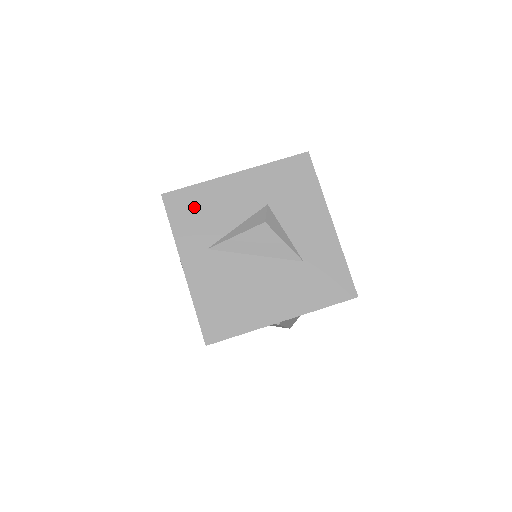
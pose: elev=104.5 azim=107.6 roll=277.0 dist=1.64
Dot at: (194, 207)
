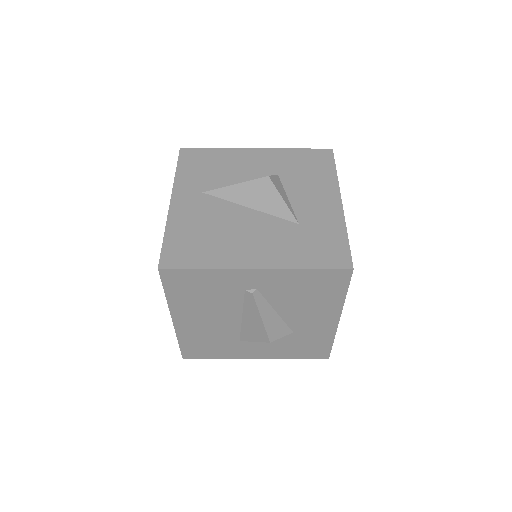
Dot at: (205, 162)
